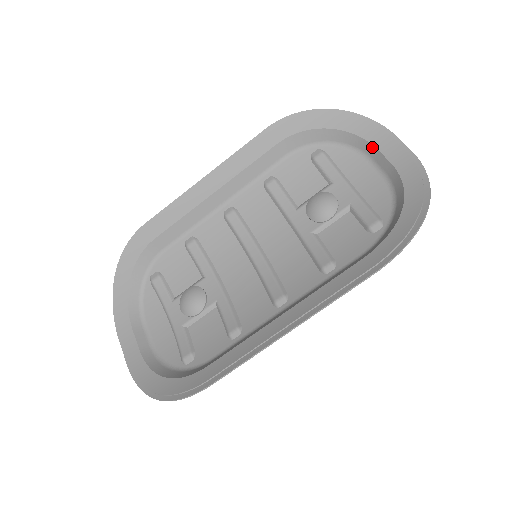
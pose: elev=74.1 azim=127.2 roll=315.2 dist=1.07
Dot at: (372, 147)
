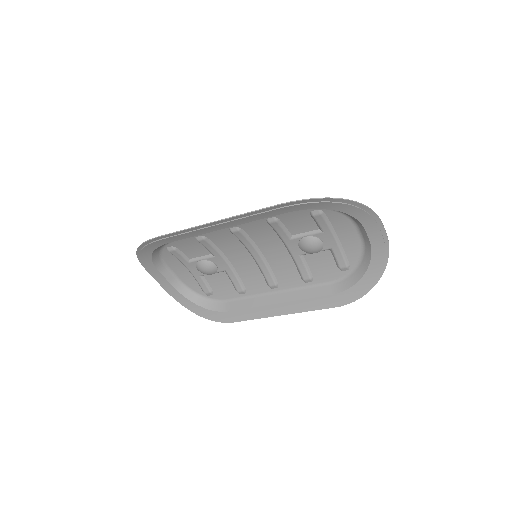
Dot at: (361, 225)
